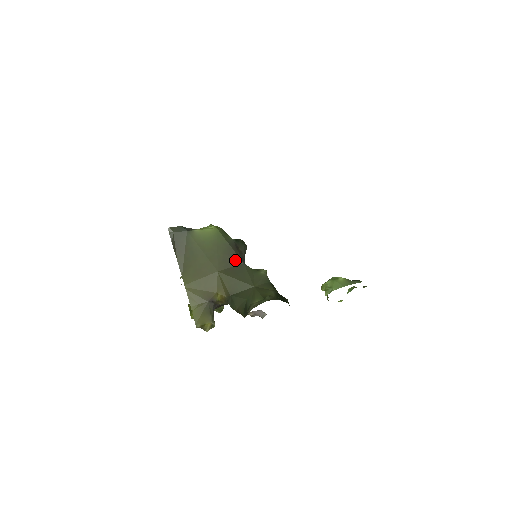
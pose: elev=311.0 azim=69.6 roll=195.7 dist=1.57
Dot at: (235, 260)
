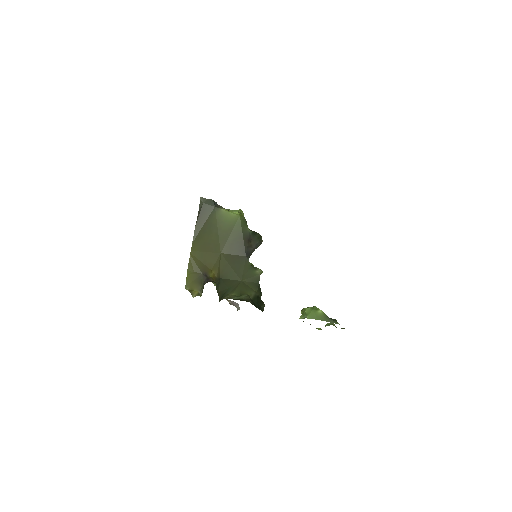
Dot at: (240, 250)
